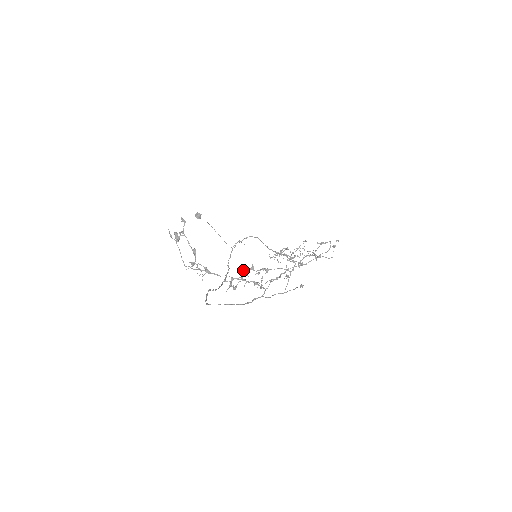
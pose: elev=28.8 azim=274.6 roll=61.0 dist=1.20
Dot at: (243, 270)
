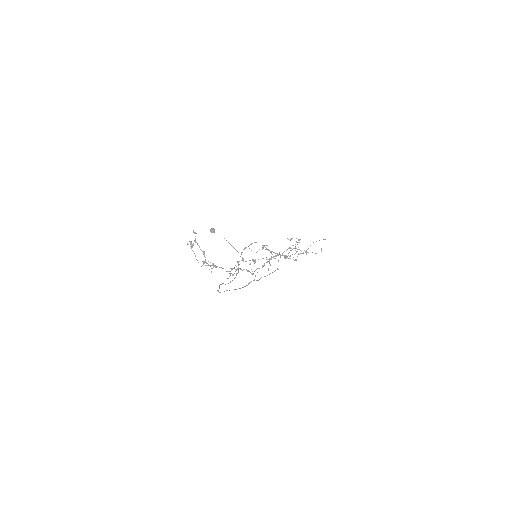
Dot at: (237, 262)
